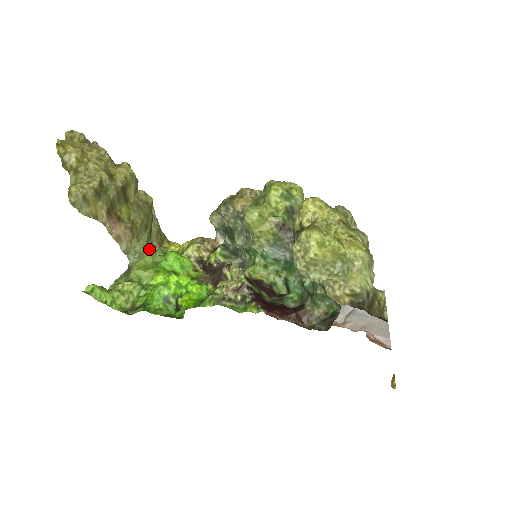
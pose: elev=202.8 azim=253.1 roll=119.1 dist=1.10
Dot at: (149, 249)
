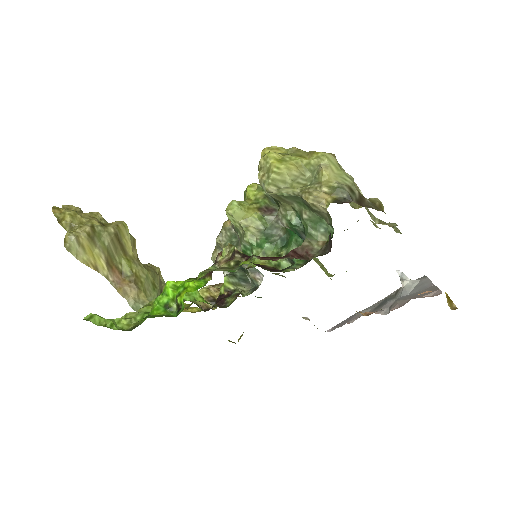
Dot at: occluded
